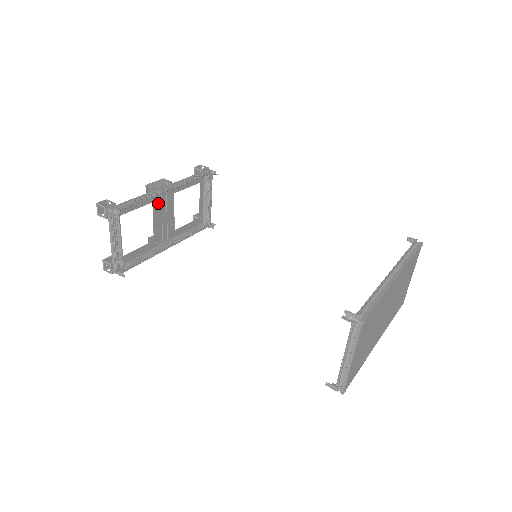
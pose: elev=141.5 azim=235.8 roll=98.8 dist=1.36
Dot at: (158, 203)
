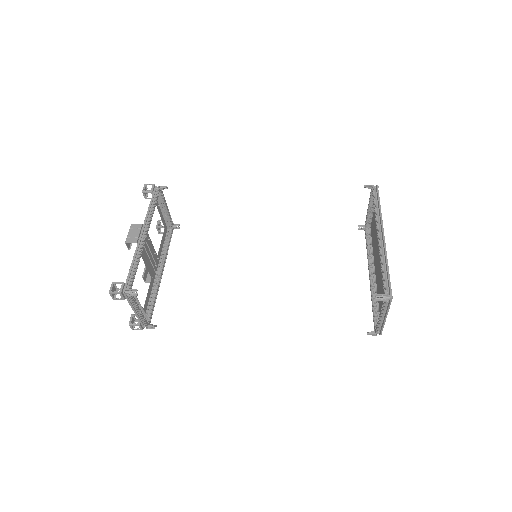
Dot at: occluded
